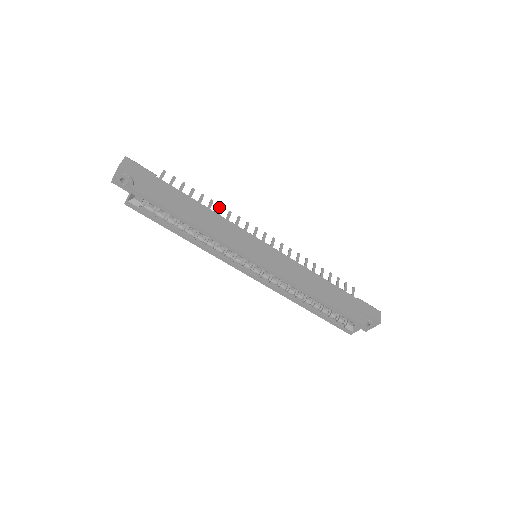
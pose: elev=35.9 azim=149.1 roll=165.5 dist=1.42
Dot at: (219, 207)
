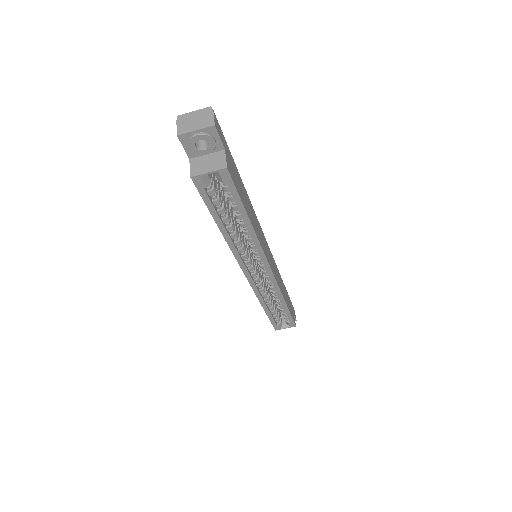
Dot at: occluded
